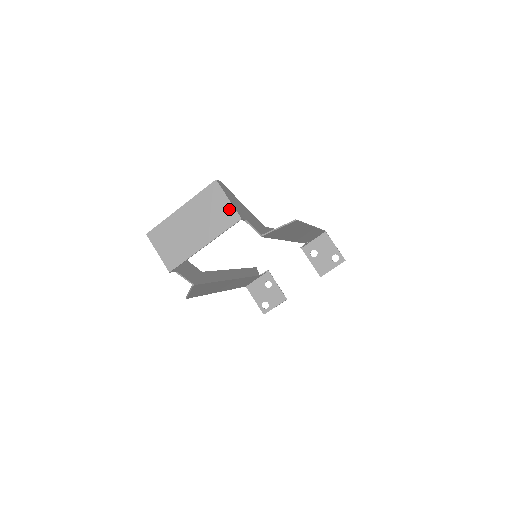
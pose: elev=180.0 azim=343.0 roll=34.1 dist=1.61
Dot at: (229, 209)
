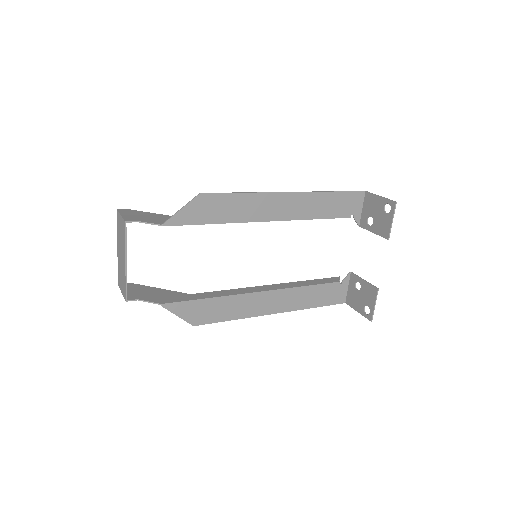
Dot at: (122, 222)
